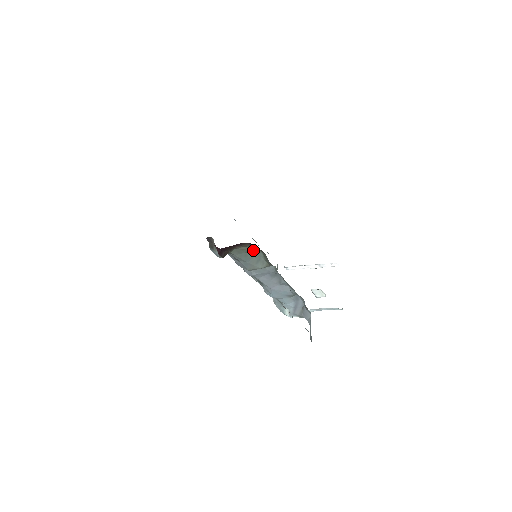
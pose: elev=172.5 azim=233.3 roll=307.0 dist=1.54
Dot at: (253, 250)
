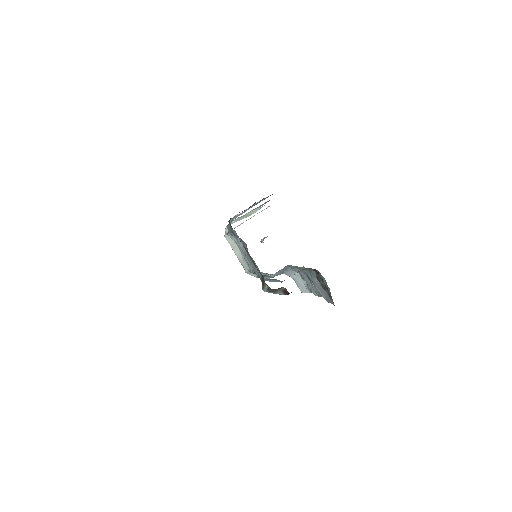
Dot at: occluded
